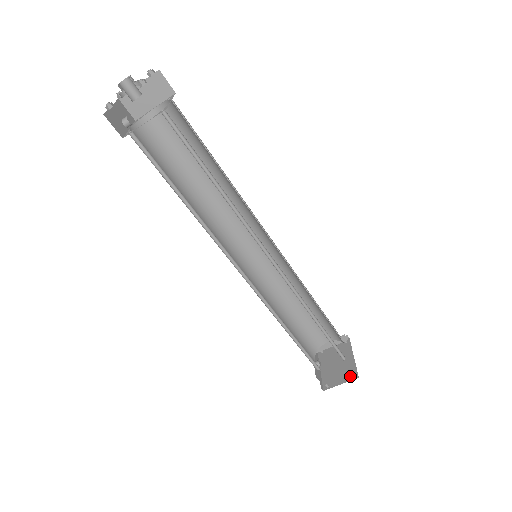
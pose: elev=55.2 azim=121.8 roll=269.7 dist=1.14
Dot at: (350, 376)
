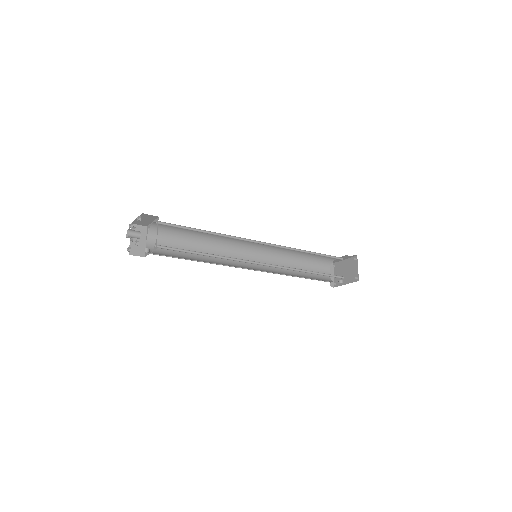
Dot at: (355, 262)
